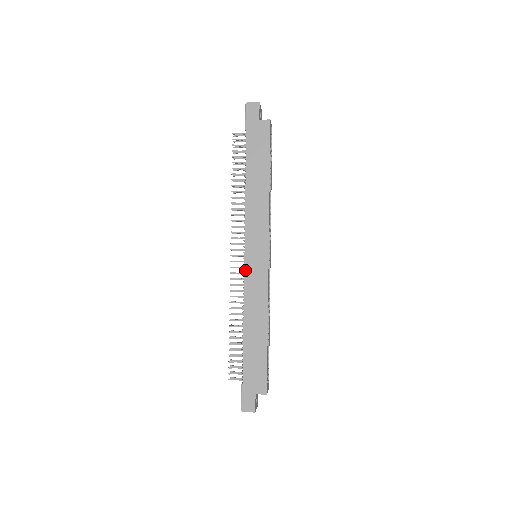
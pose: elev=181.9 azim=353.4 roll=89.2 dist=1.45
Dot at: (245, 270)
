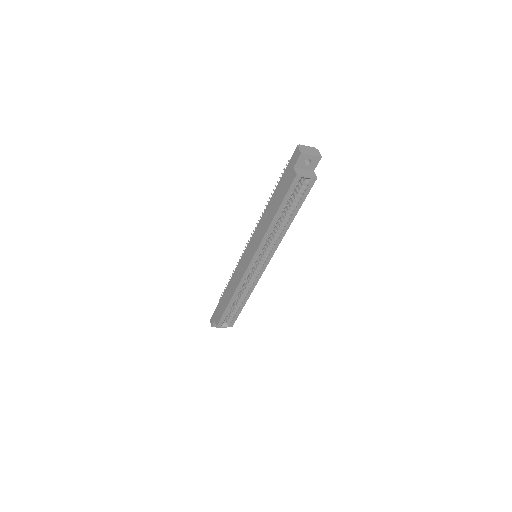
Dot at: (241, 257)
